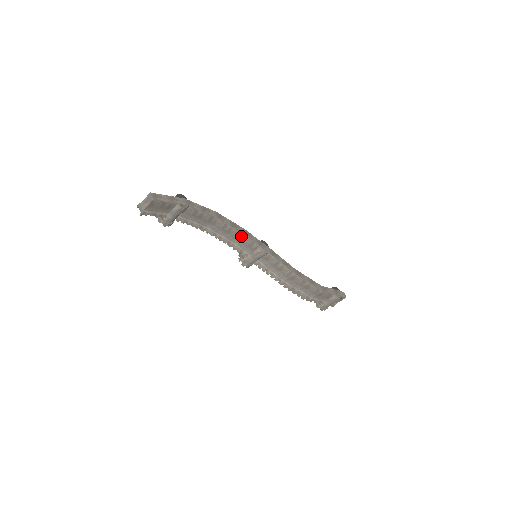
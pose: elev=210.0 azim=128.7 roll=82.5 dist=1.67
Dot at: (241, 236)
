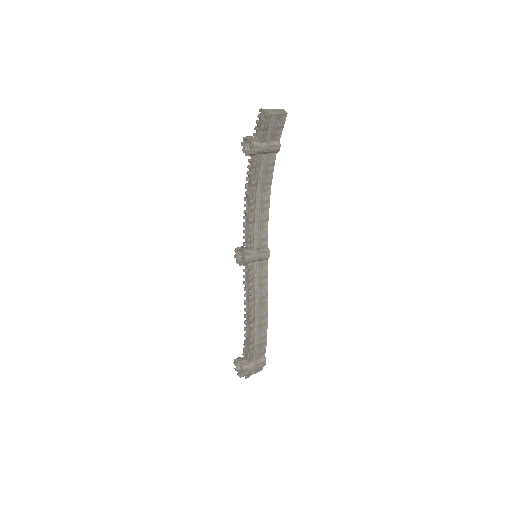
Dot at: (264, 224)
